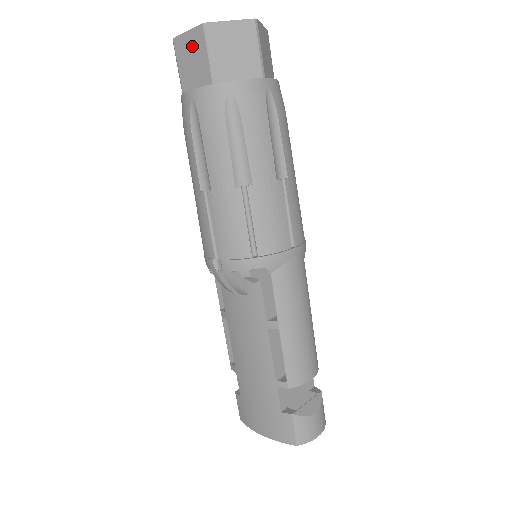
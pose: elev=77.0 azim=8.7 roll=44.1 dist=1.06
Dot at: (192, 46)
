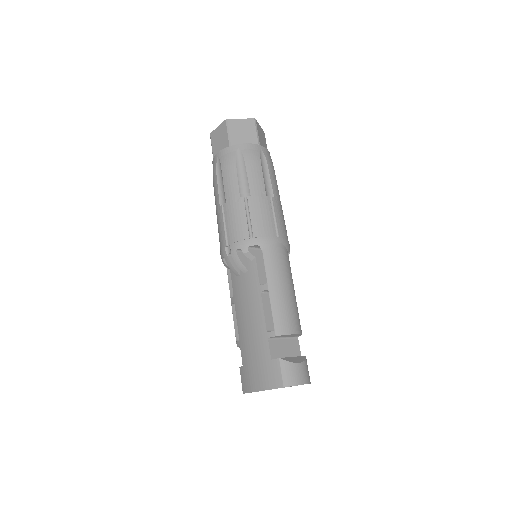
Dot at: (220, 133)
